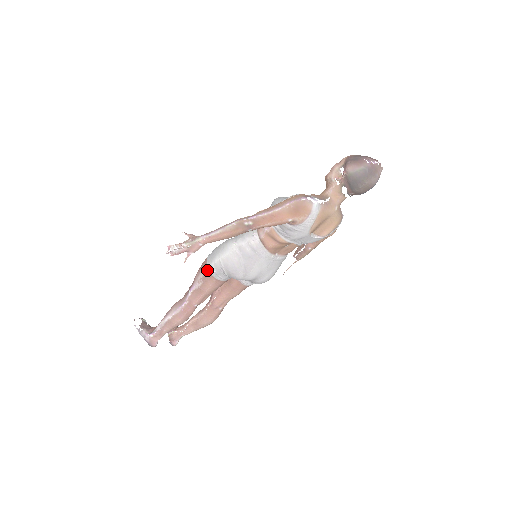
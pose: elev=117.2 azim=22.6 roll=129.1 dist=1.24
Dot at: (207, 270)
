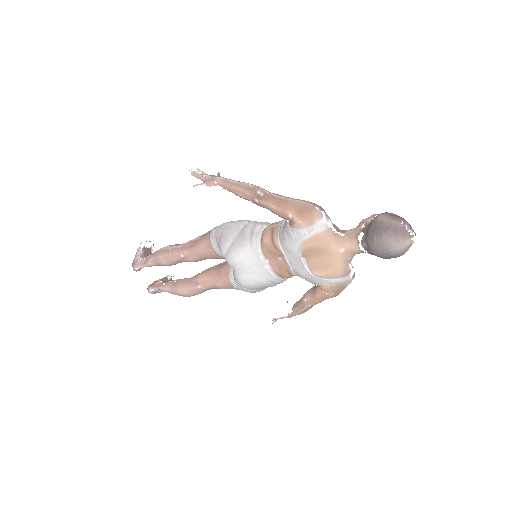
Dot at: (212, 229)
